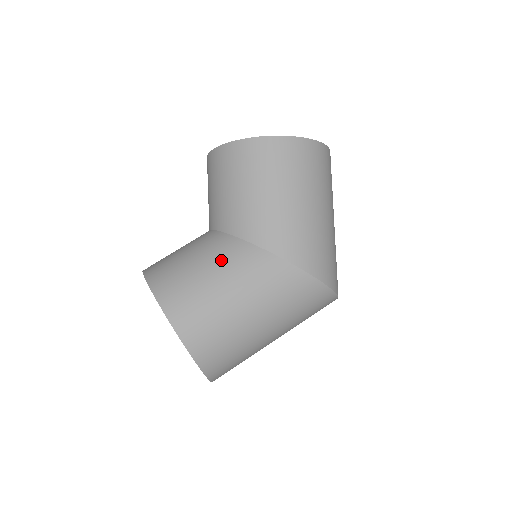
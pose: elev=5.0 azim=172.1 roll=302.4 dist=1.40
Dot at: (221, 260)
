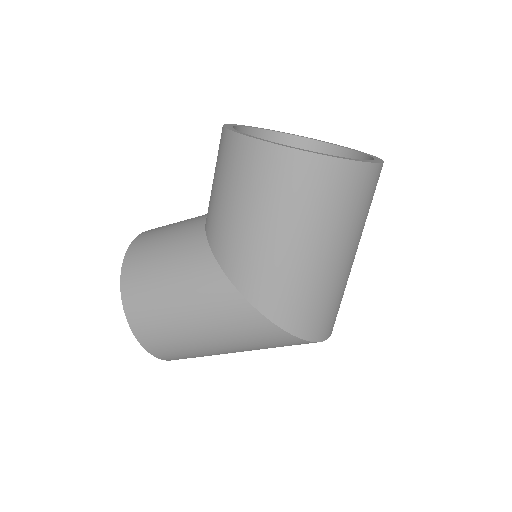
Dot at: (184, 267)
